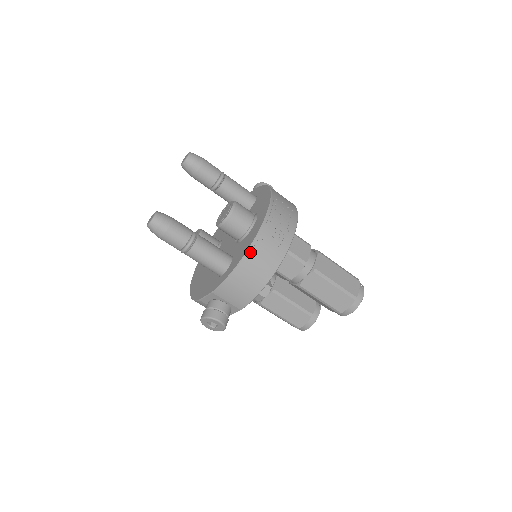
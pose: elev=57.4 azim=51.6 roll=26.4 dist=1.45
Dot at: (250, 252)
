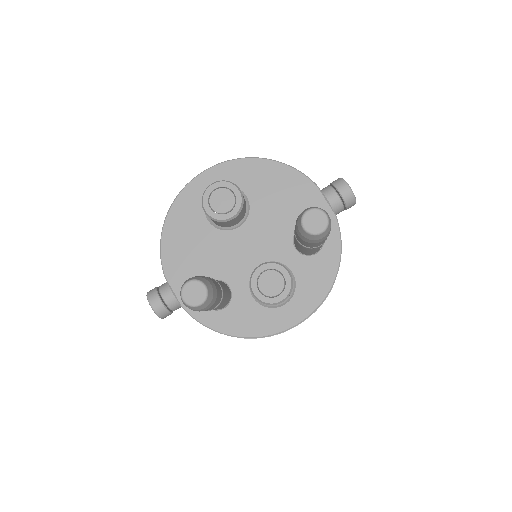
Dot at: occluded
